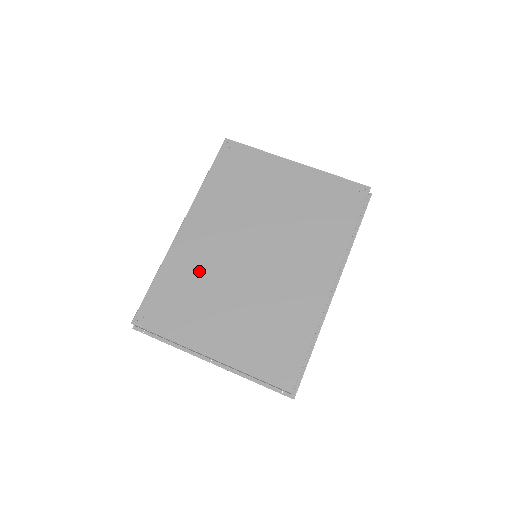
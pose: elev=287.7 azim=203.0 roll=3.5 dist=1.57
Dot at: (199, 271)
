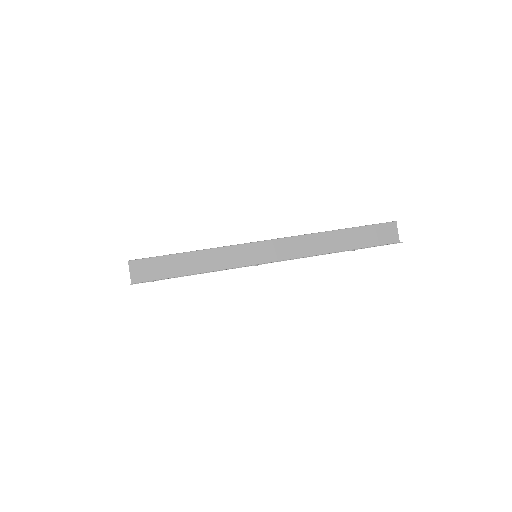
Dot at: occluded
